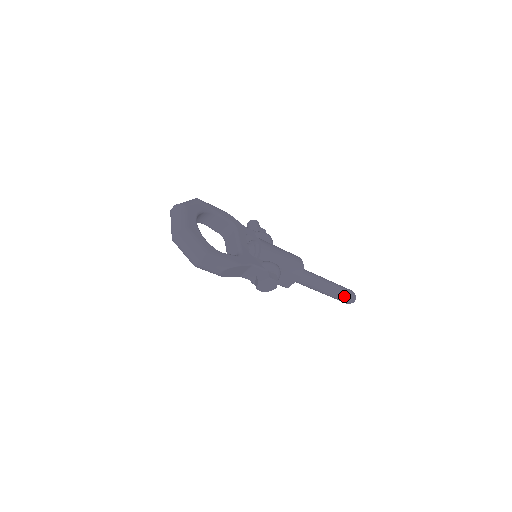
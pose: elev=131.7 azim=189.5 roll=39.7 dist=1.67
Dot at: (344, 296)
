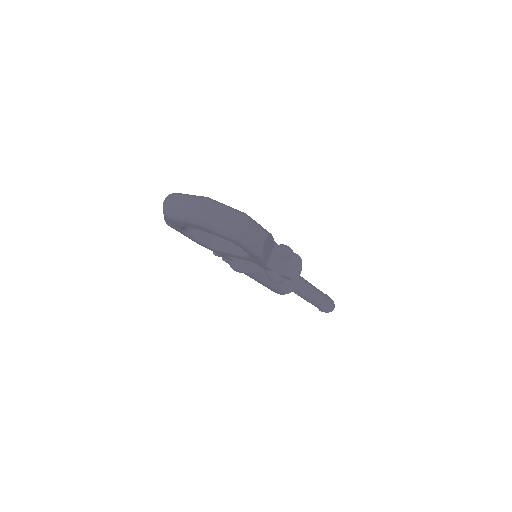
Dot at: (328, 299)
